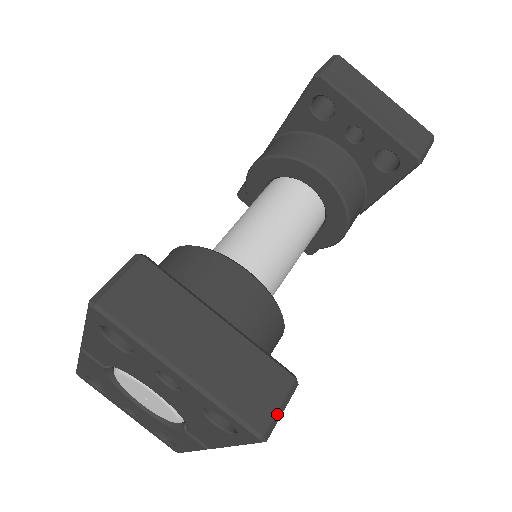
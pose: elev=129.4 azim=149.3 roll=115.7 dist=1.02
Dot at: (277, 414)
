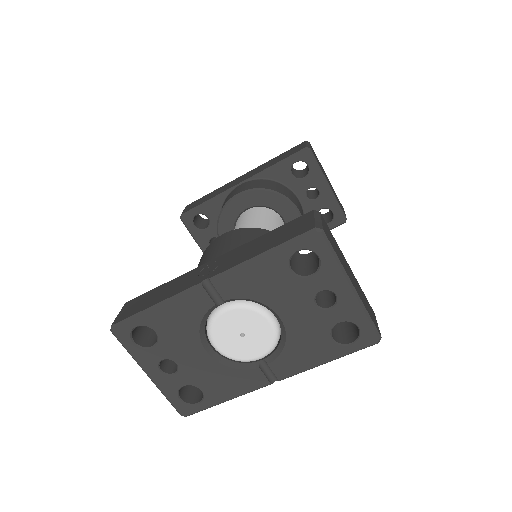
Dot at: occluded
